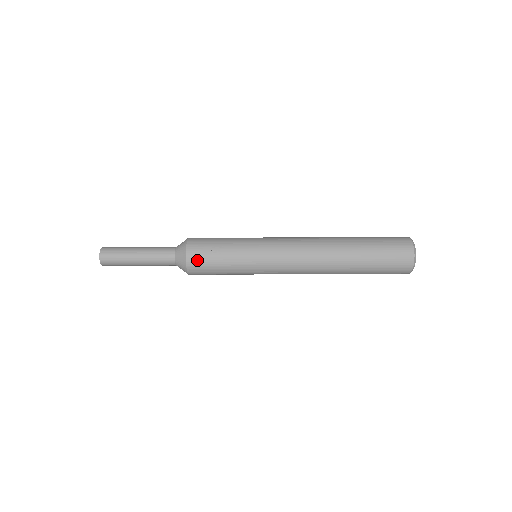
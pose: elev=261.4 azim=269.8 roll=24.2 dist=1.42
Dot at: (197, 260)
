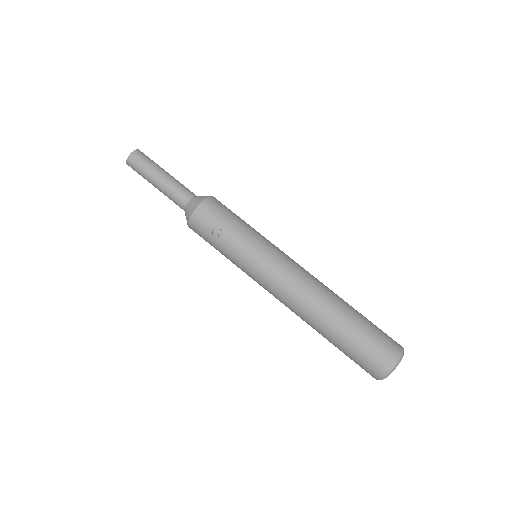
Dot at: (198, 227)
